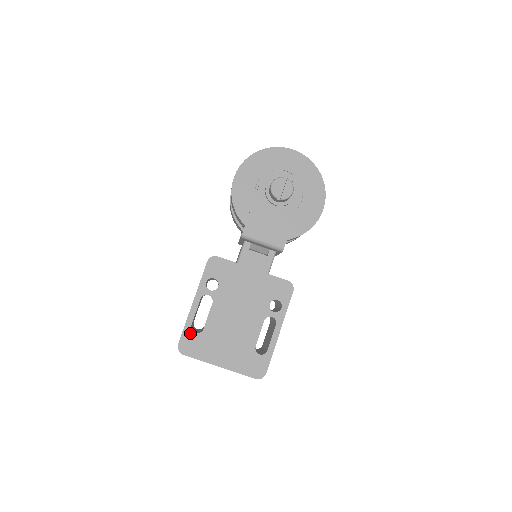
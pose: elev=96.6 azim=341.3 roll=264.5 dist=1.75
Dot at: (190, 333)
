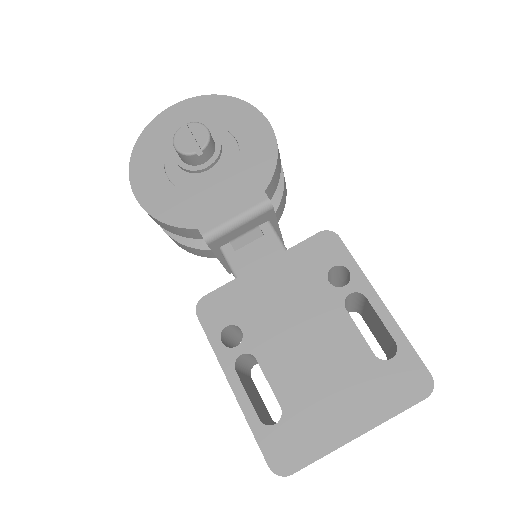
Dot at: (269, 432)
